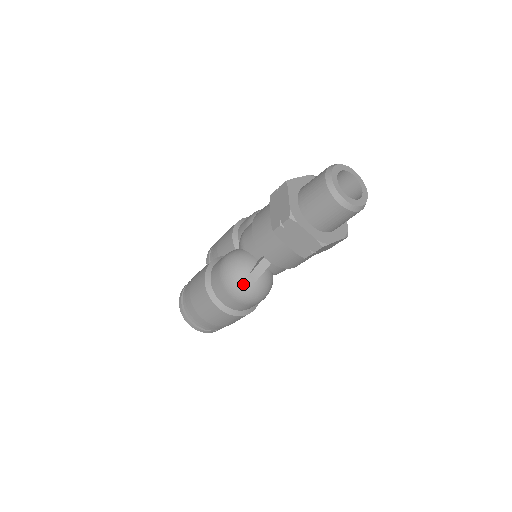
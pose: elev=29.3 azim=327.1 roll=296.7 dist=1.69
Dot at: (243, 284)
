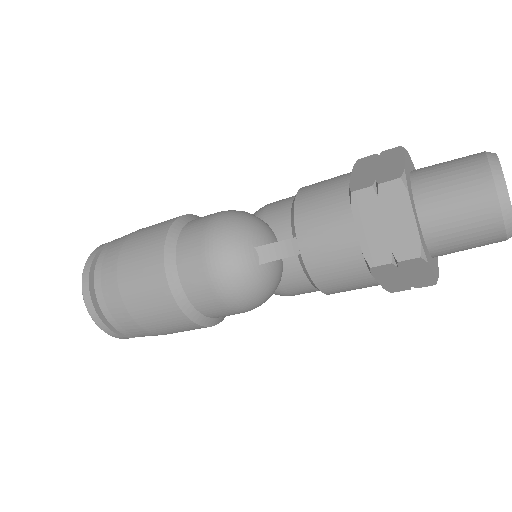
Dot at: (241, 254)
